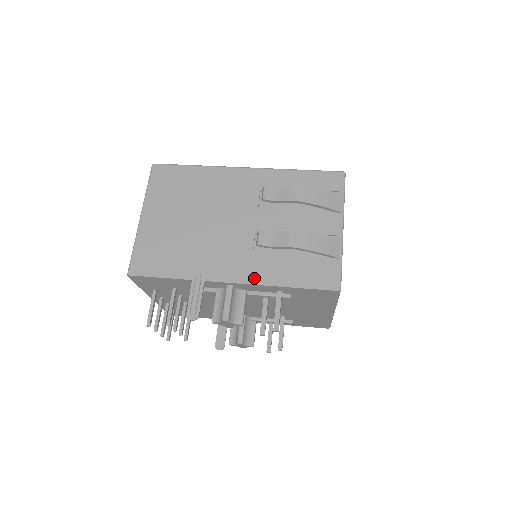
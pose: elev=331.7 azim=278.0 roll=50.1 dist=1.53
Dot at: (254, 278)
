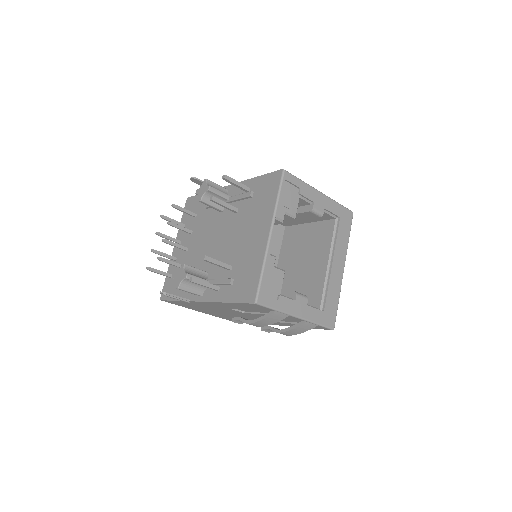
Dot at: occluded
